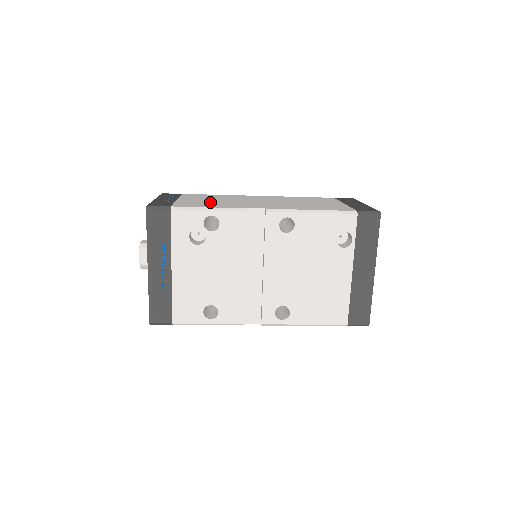
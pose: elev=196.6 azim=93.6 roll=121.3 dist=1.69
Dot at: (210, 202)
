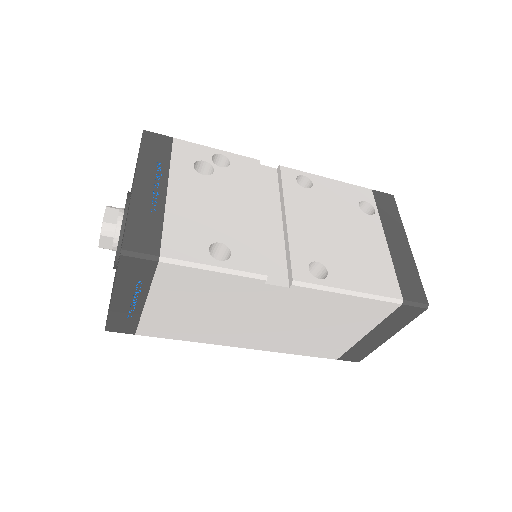
Dot at: occluded
